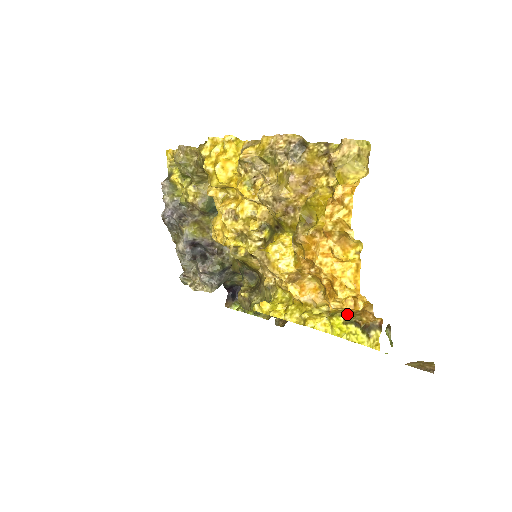
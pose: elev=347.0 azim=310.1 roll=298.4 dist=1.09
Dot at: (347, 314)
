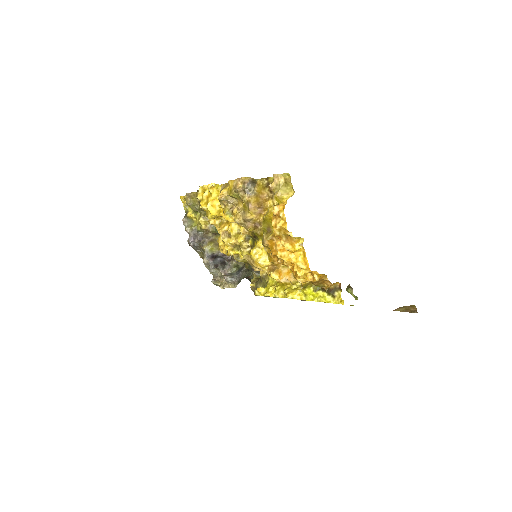
Dot at: (314, 284)
